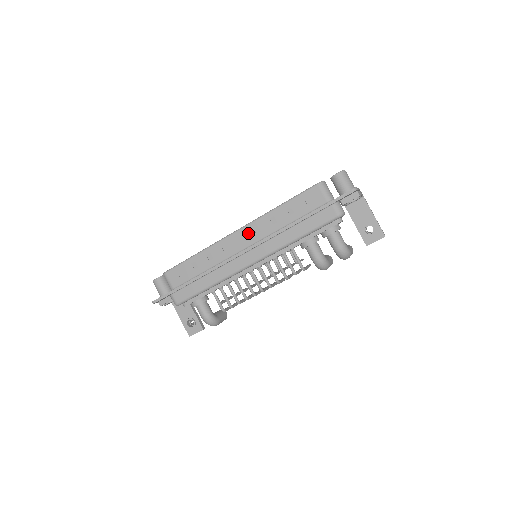
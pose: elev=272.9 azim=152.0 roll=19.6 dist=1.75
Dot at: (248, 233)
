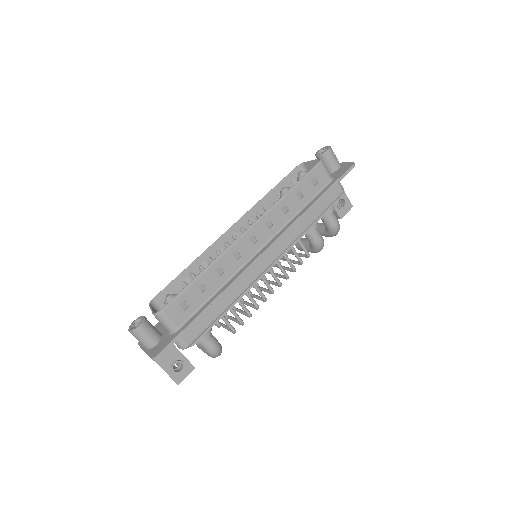
Dot at: (260, 230)
